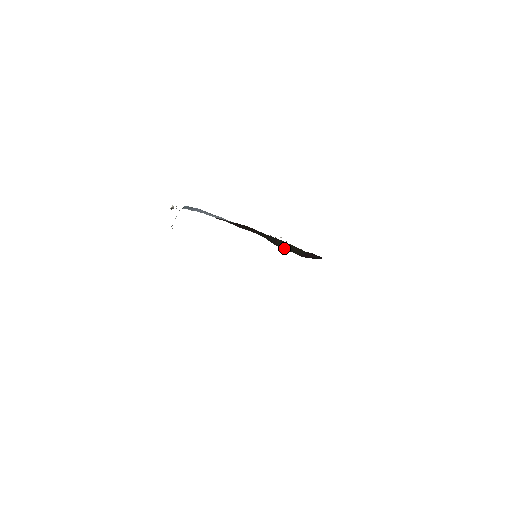
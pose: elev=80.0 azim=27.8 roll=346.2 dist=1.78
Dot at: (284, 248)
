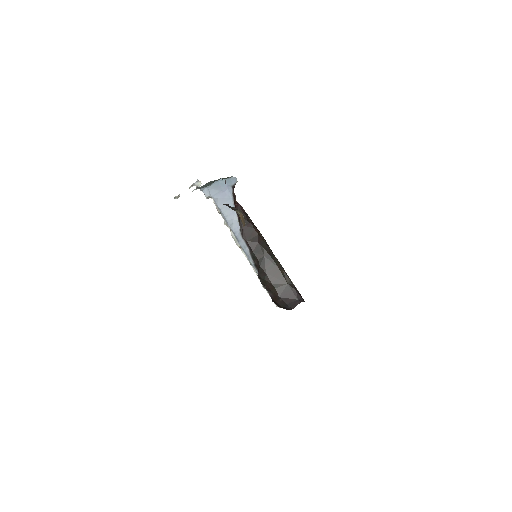
Dot at: (270, 277)
